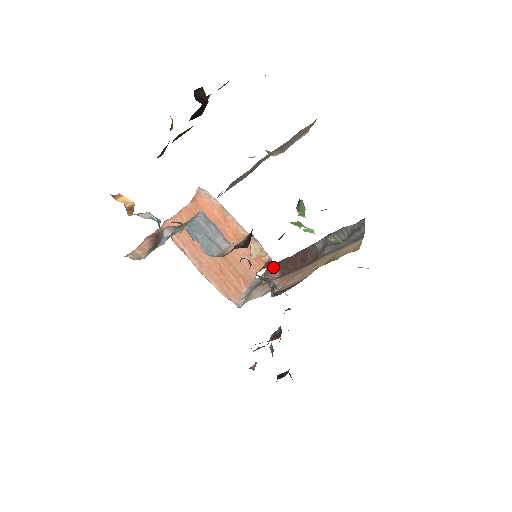
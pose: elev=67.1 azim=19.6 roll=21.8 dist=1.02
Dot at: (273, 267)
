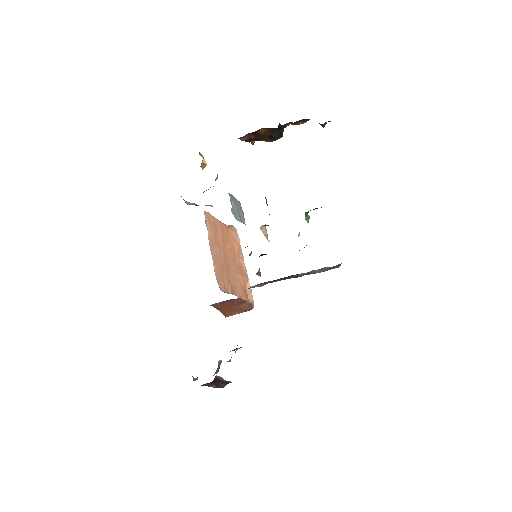
Dot at: (260, 283)
